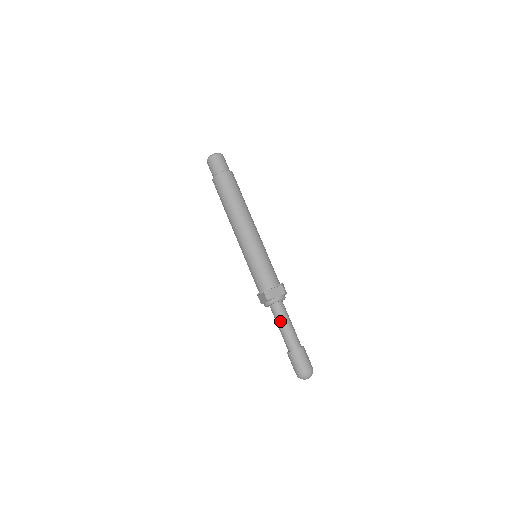
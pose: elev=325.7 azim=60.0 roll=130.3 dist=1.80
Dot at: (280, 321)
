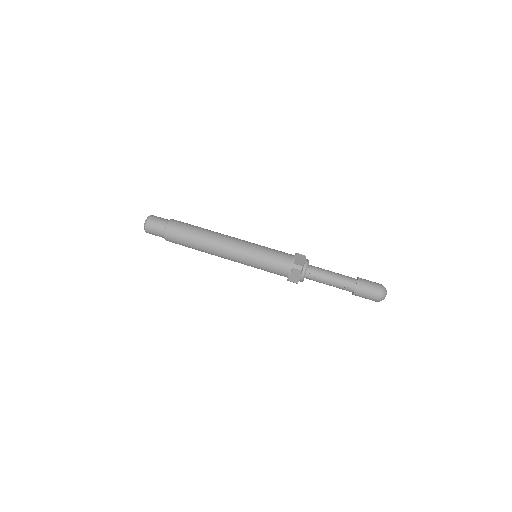
Dot at: (325, 277)
